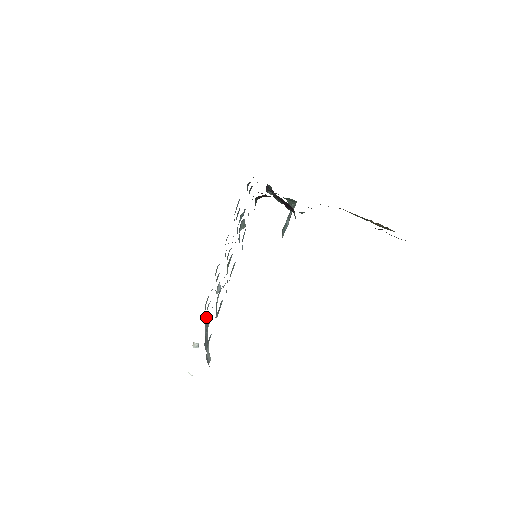
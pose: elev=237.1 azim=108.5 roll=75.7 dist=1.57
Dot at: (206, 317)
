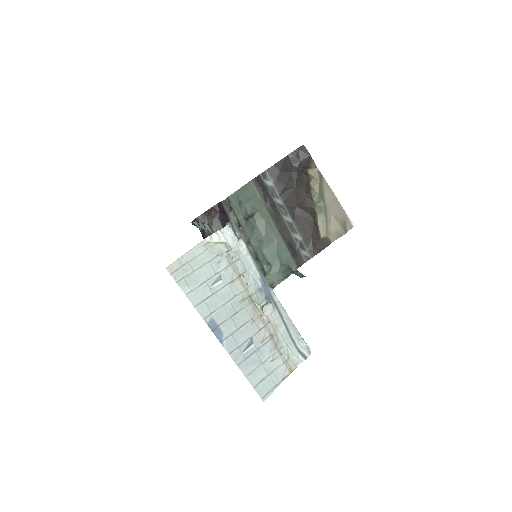
Dot at: occluded
